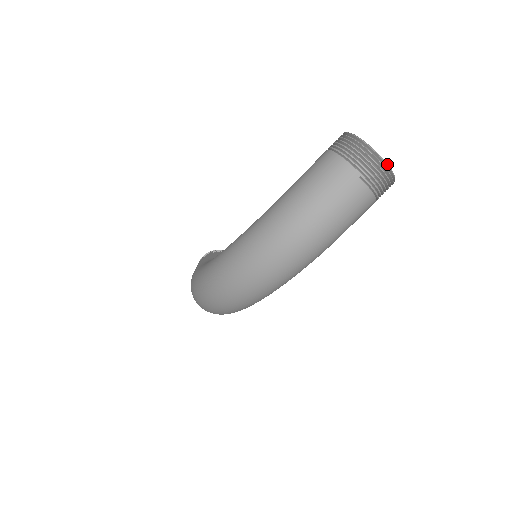
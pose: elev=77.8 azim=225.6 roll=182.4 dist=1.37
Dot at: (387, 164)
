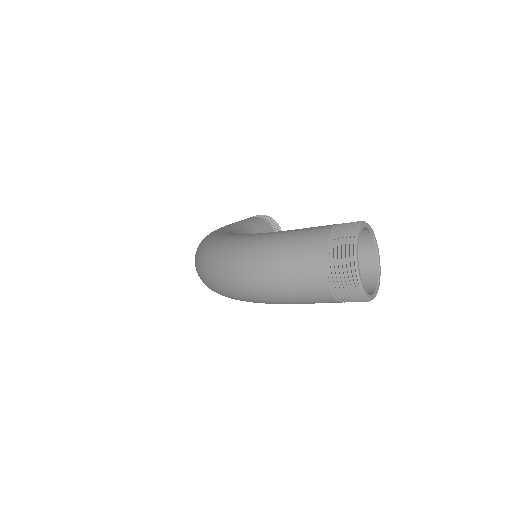
Dot at: (360, 283)
